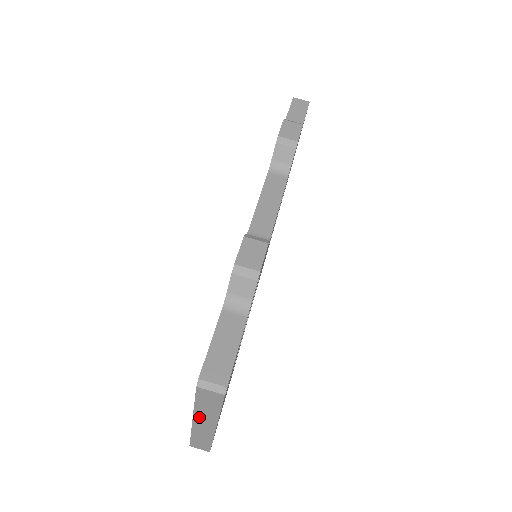
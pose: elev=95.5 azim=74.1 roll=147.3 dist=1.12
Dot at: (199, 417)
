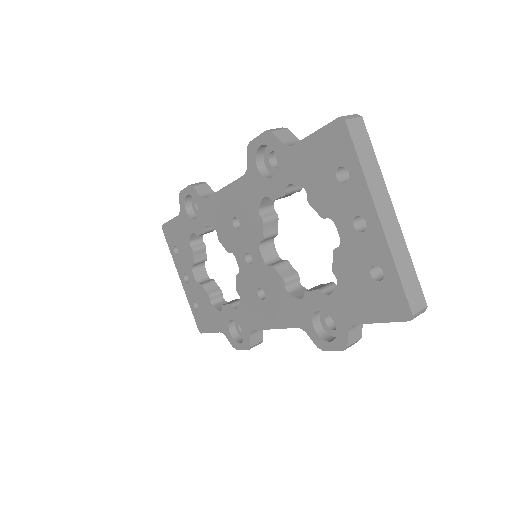
Dot at: (376, 197)
